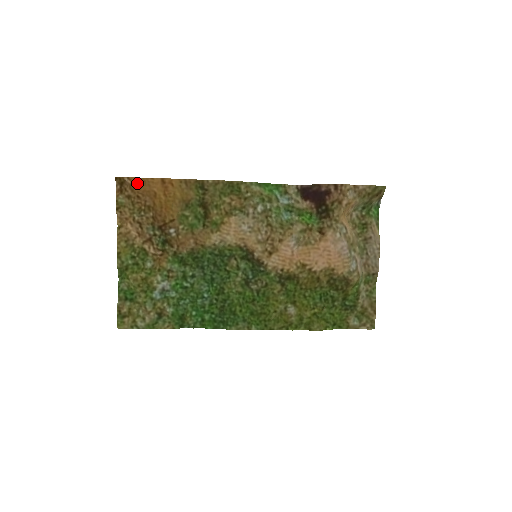
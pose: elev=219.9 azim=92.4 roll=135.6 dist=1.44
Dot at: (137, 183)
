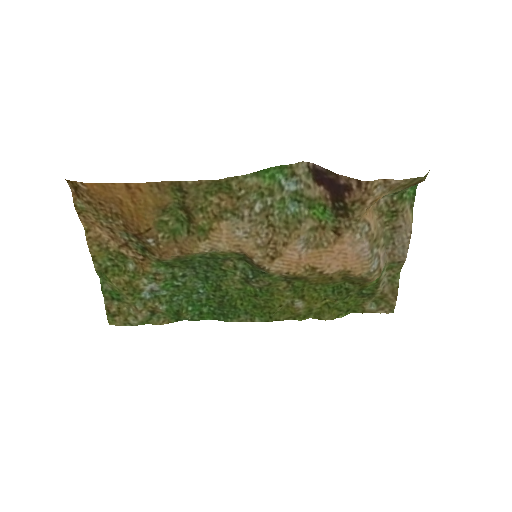
Dot at: (95, 189)
